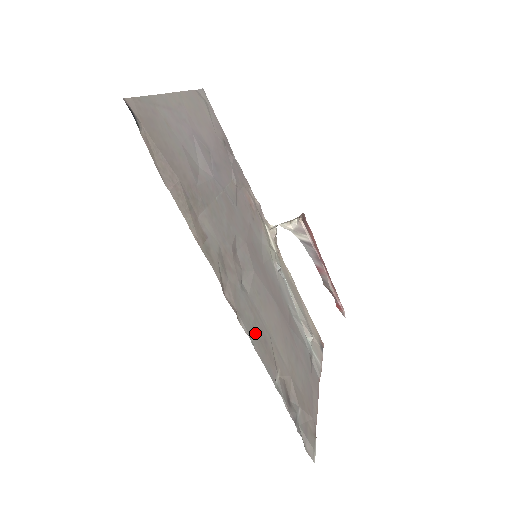
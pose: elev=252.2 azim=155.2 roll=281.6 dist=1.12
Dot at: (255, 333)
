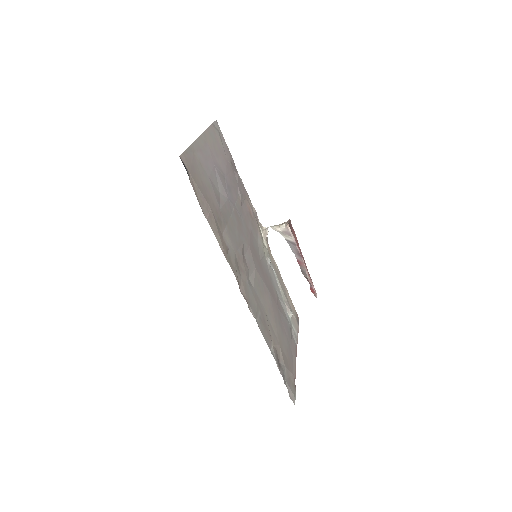
Dot at: (258, 316)
